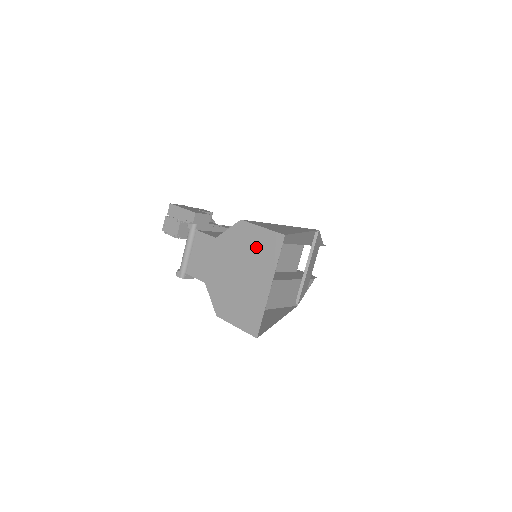
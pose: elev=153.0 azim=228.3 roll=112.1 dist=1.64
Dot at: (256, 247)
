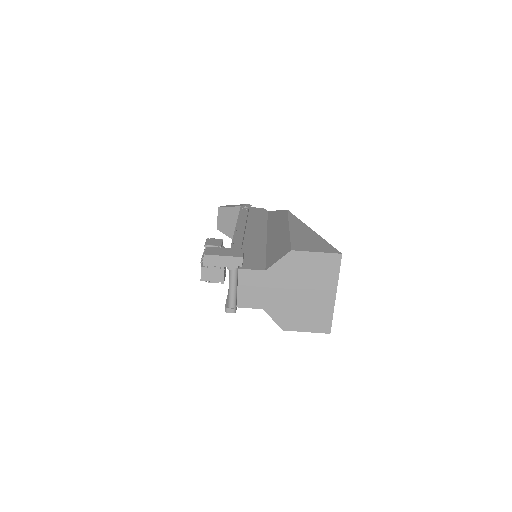
Dot at: (314, 269)
